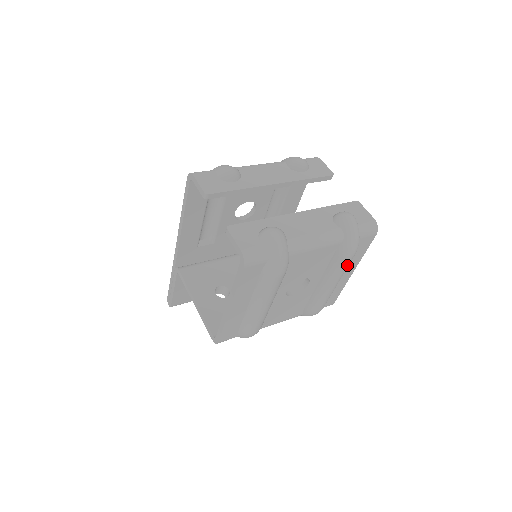
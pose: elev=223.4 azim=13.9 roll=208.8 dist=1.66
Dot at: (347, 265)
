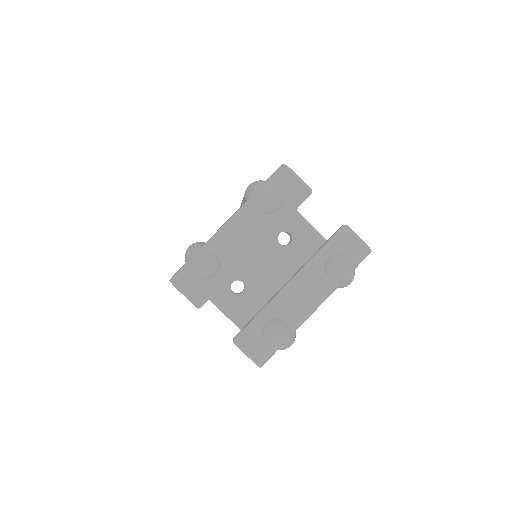
Dot at: occluded
